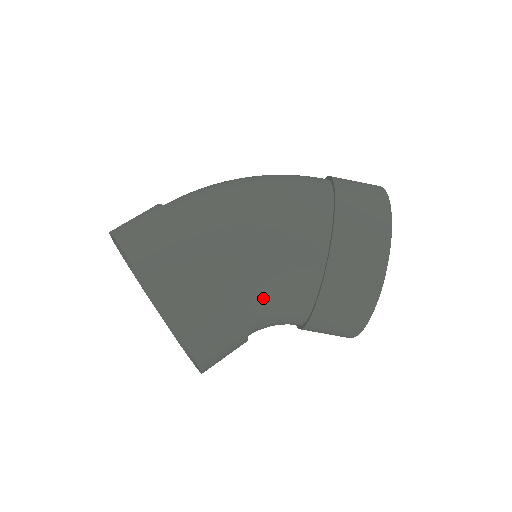
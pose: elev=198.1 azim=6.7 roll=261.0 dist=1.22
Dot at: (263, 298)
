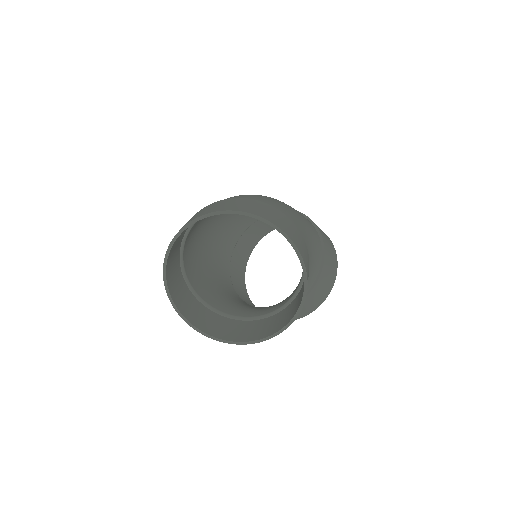
Dot at: occluded
